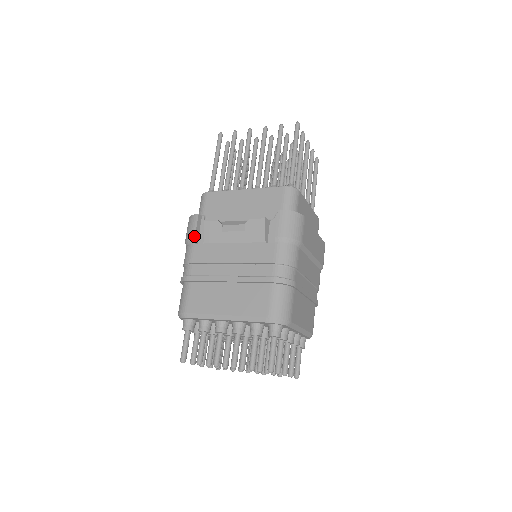
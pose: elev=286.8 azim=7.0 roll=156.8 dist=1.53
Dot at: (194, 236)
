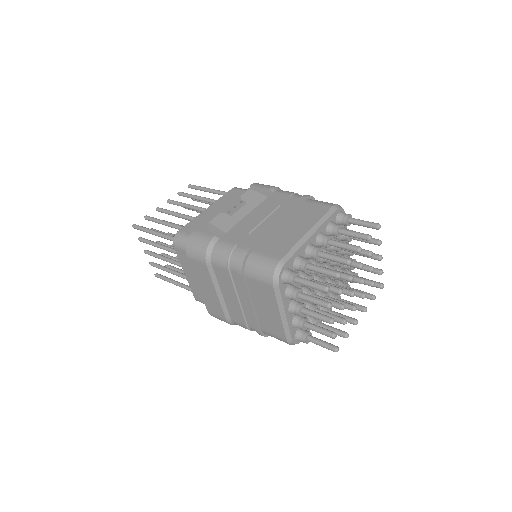
Dot at: (212, 235)
